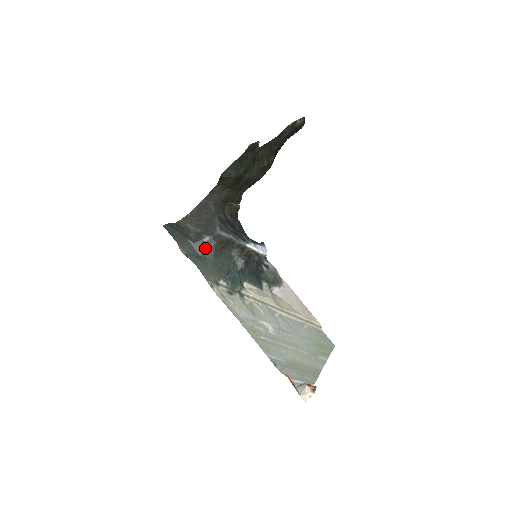
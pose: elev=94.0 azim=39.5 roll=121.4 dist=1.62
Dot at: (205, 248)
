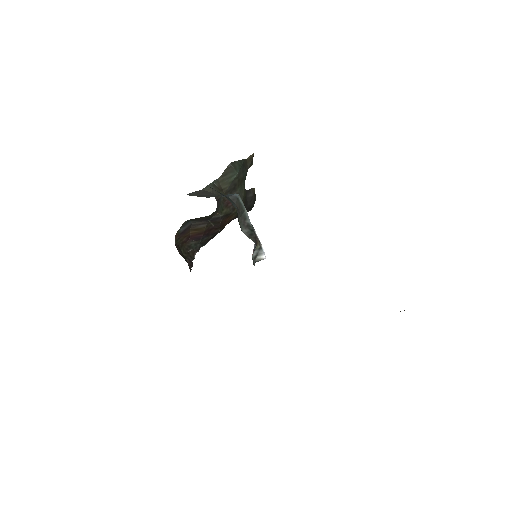
Dot at: occluded
